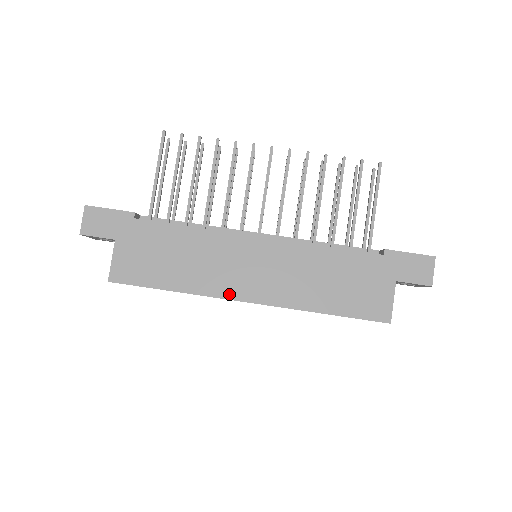
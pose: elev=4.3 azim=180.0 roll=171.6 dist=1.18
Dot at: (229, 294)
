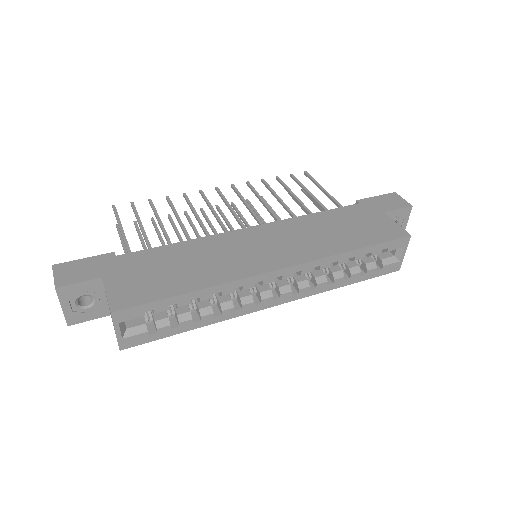
Dot at: (255, 271)
